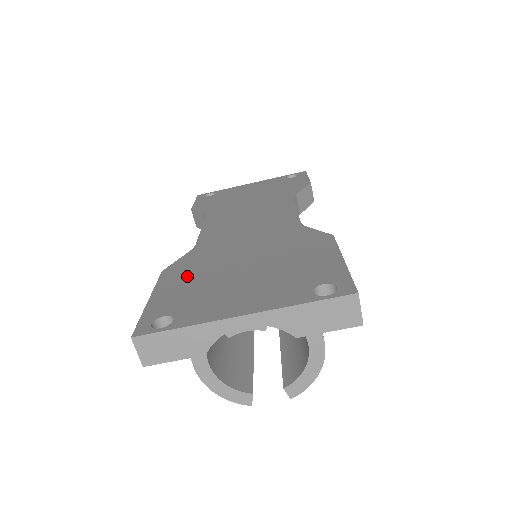
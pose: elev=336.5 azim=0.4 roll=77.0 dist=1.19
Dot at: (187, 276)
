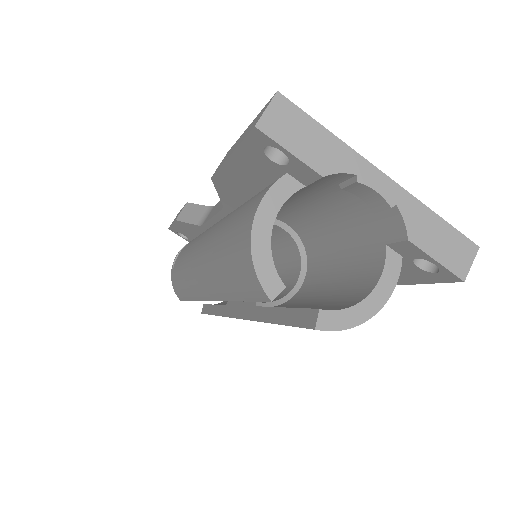
Dot at: occluded
